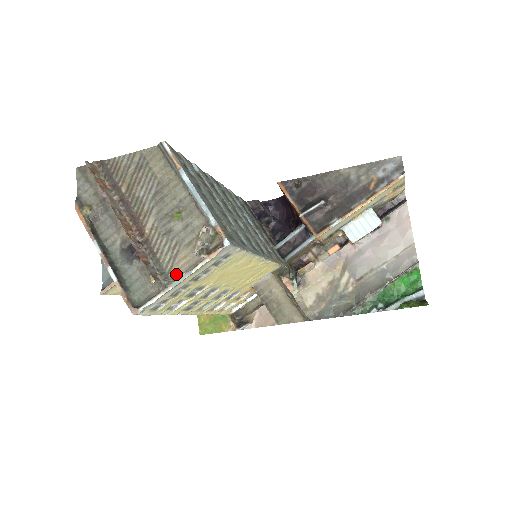
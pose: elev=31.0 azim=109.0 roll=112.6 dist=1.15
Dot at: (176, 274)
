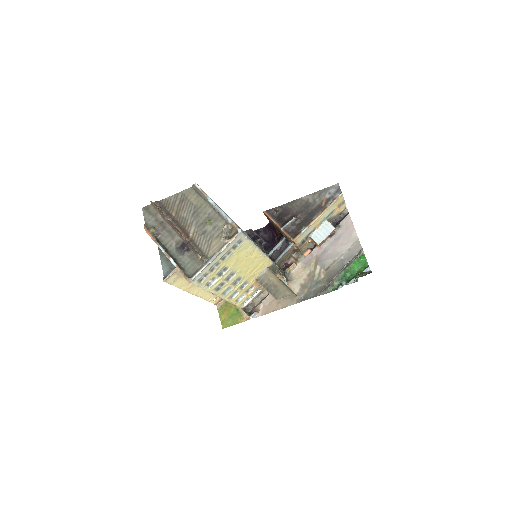
Dot at: (212, 255)
